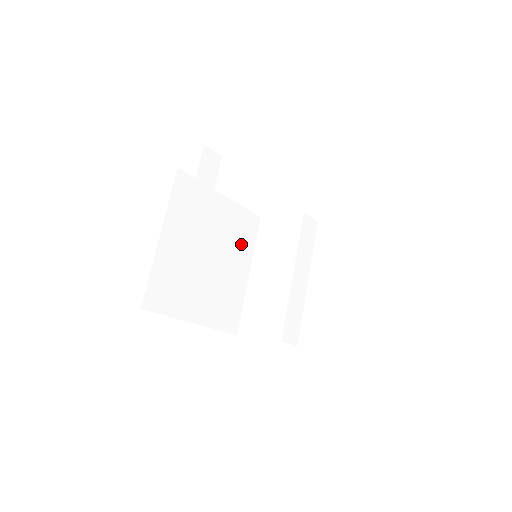
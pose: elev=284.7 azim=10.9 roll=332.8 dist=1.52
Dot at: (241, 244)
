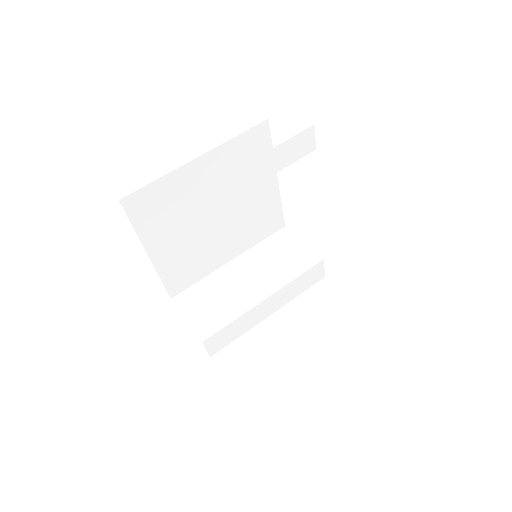
Dot at: (250, 231)
